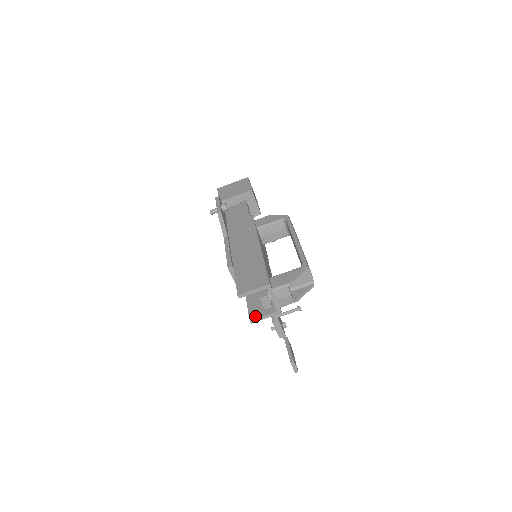
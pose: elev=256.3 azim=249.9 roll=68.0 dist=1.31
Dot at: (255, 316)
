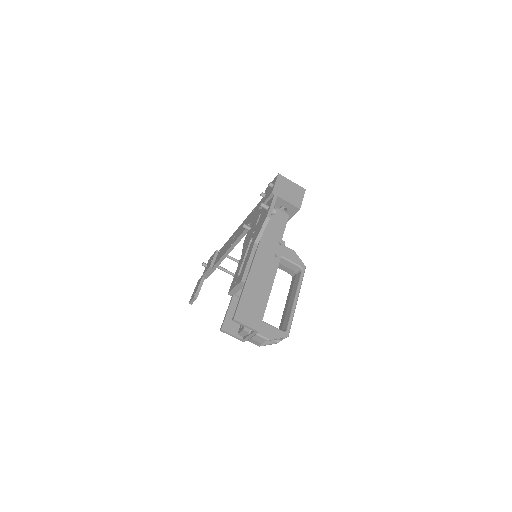
Dot at: (227, 329)
